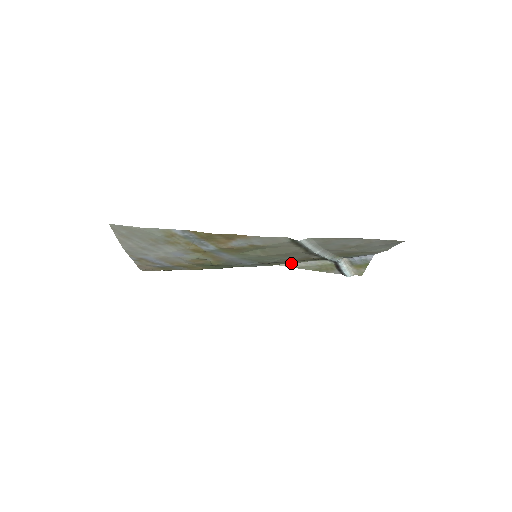
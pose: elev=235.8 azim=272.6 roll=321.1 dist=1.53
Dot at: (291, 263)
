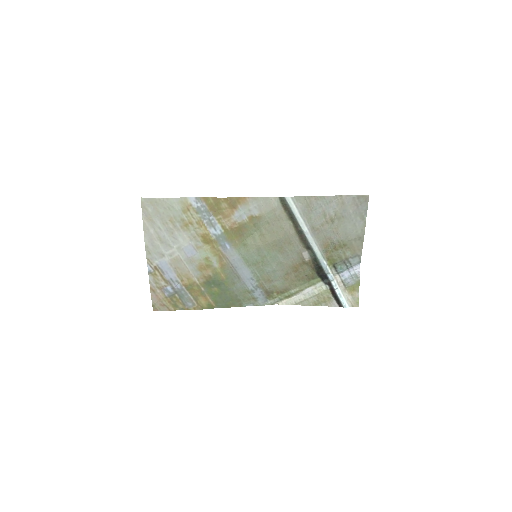
Dot at: (290, 292)
